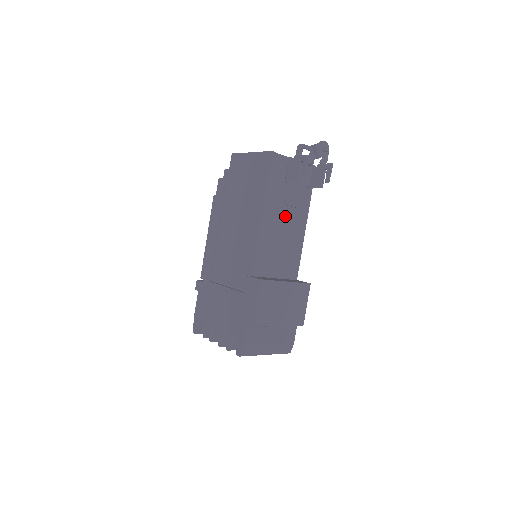
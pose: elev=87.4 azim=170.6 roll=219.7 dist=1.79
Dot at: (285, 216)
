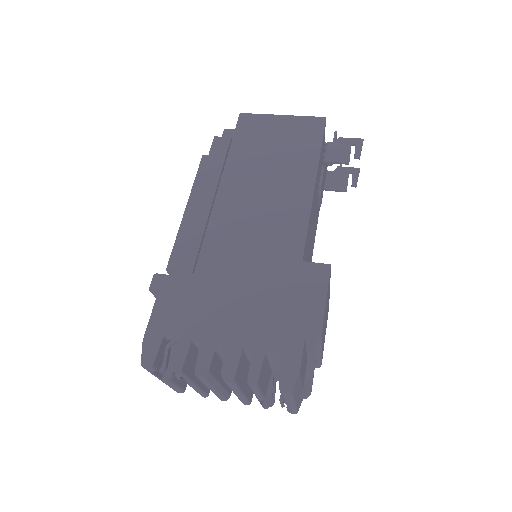
Dot at: (316, 206)
